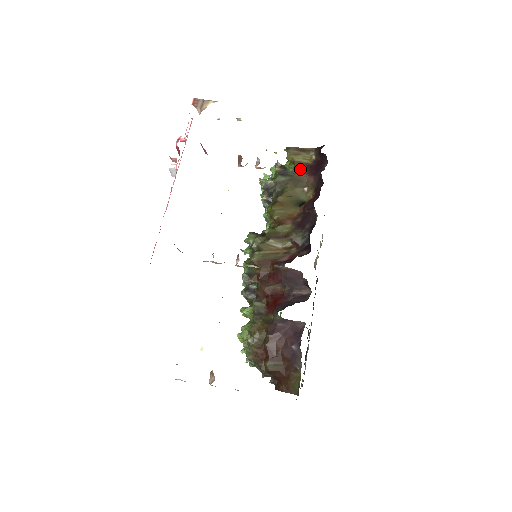
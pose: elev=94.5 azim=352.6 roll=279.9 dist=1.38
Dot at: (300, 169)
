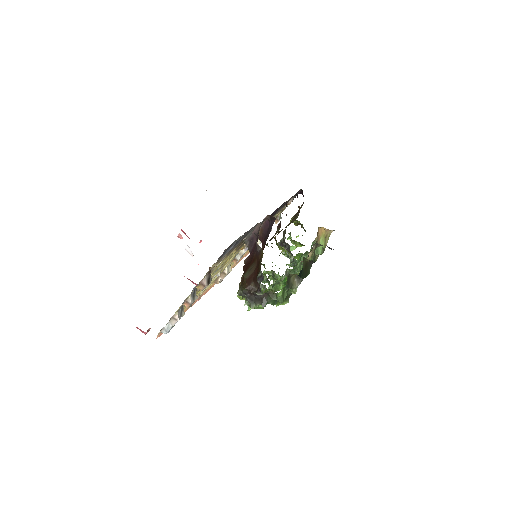
Dot at: occluded
